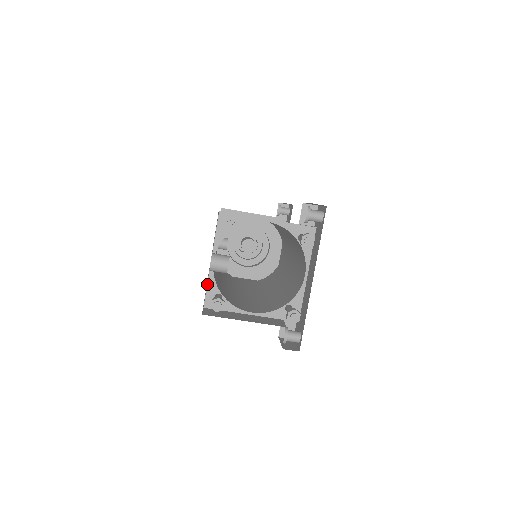
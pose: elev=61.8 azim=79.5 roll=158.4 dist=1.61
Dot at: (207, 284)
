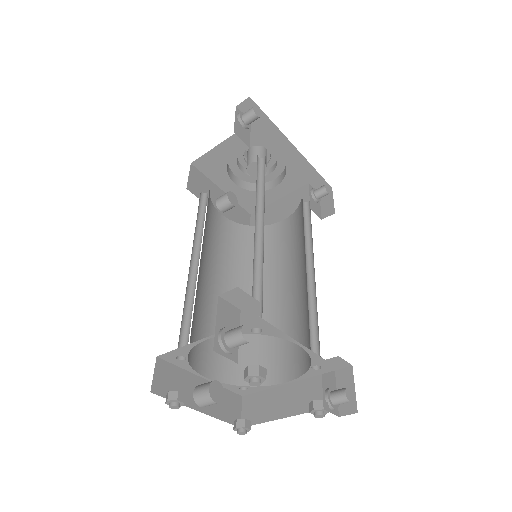
Dot at: (223, 387)
